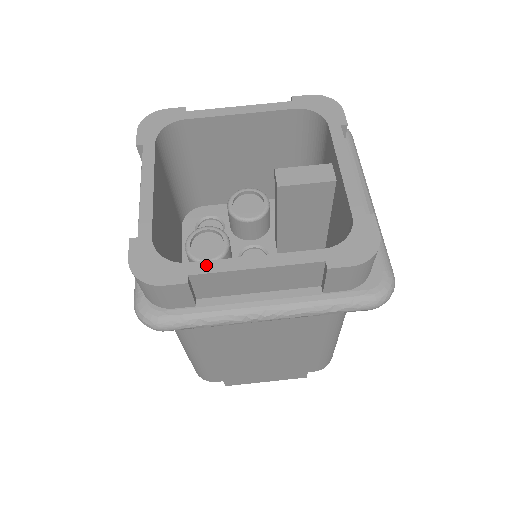
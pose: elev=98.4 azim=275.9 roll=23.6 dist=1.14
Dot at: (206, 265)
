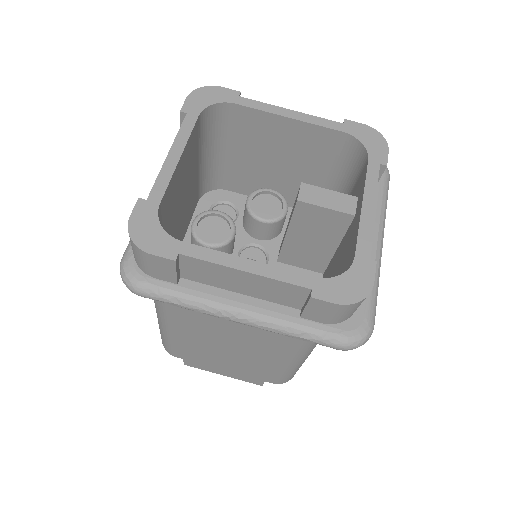
Dot at: (199, 250)
